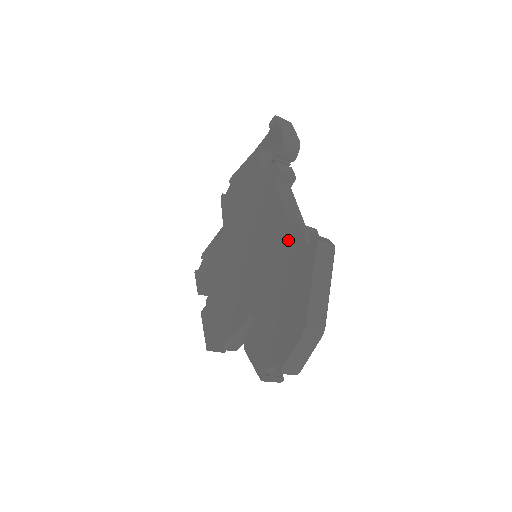
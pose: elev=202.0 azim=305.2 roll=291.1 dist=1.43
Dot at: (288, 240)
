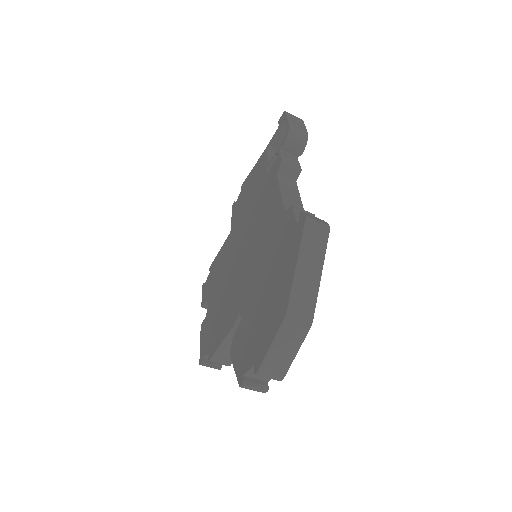
Dot at: (281, 225)
